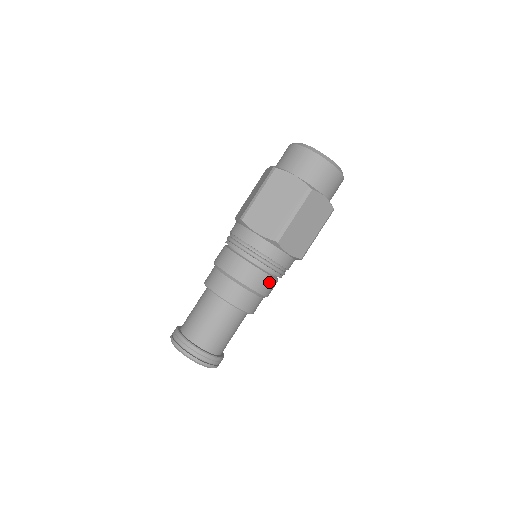
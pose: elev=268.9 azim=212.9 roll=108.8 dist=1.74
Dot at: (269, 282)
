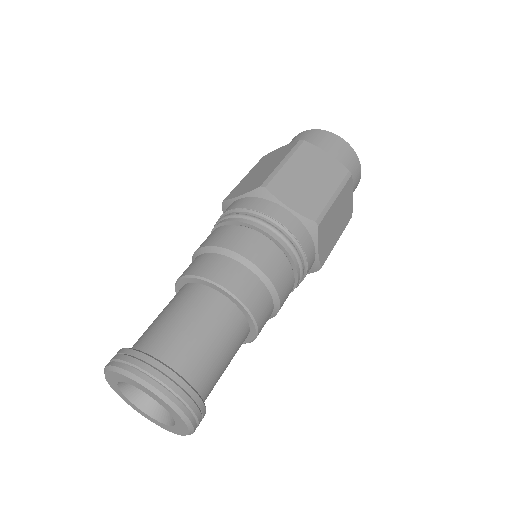
Dot at: (266, 249)
